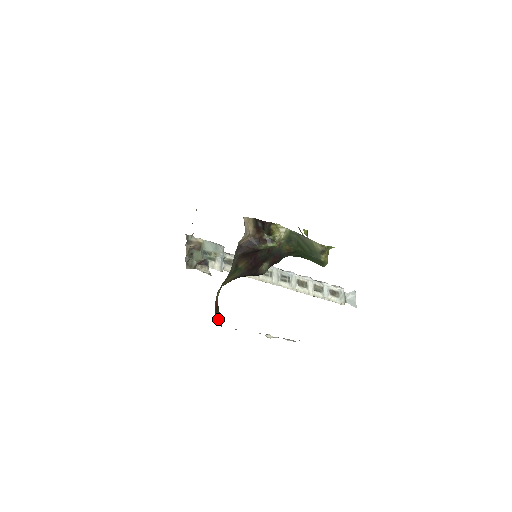
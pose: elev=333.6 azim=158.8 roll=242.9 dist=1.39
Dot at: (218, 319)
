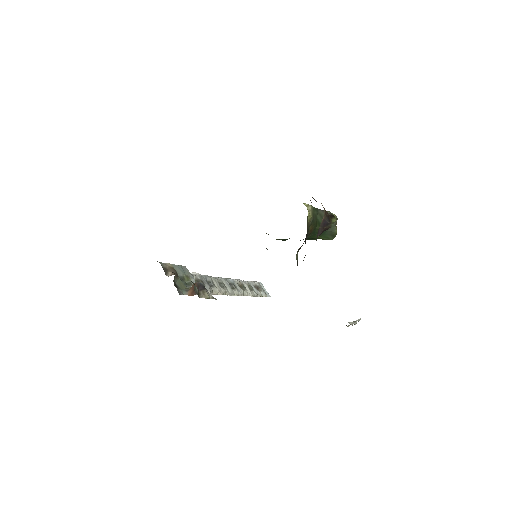
Dot at: occluded
